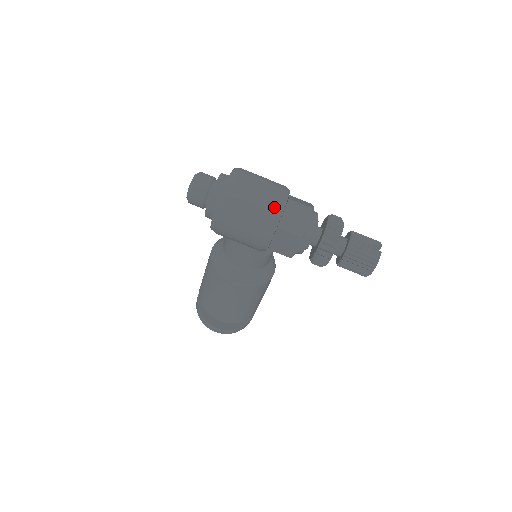
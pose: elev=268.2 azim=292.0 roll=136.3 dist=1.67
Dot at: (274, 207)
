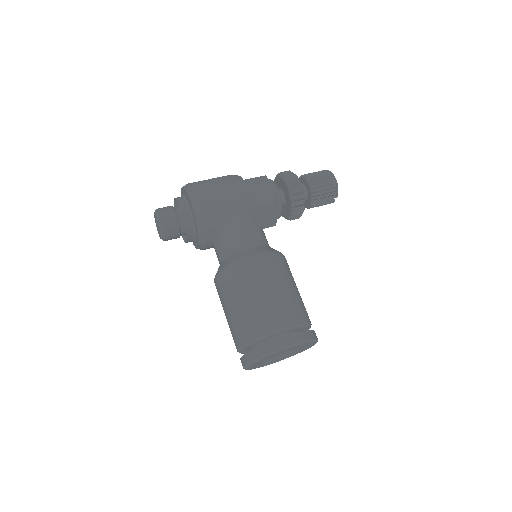
Dot at: (229, 175)
